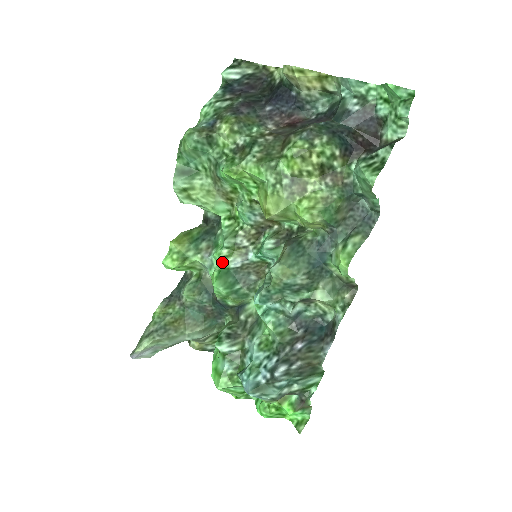
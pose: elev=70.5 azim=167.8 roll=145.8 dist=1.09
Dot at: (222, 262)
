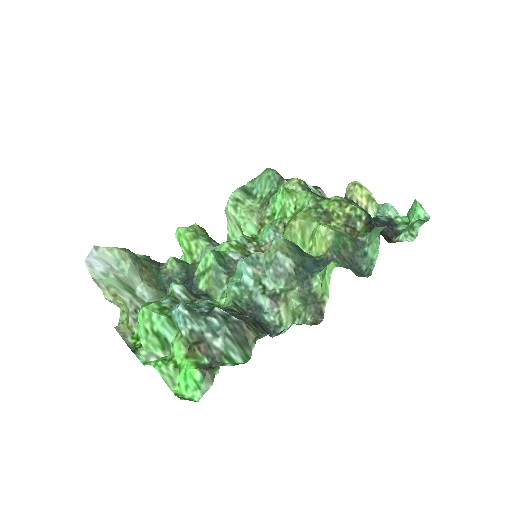
Dot at: (226, 246)
